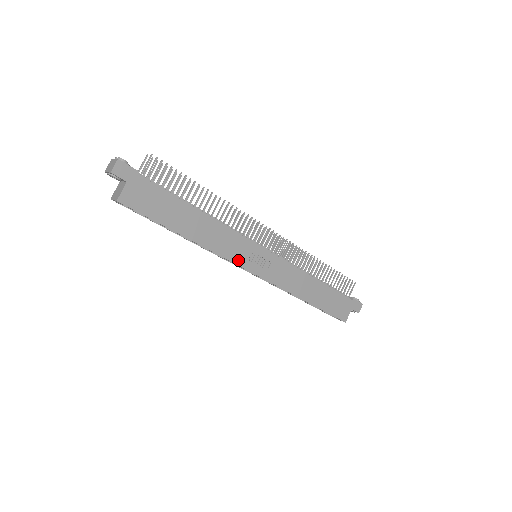
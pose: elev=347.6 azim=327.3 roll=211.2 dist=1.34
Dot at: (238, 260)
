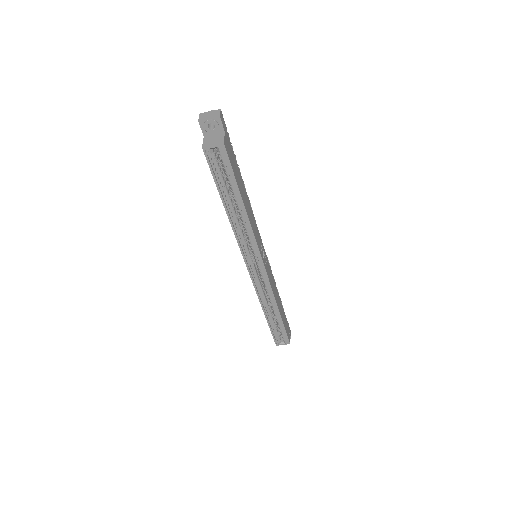
Dot at: (259, 249)
